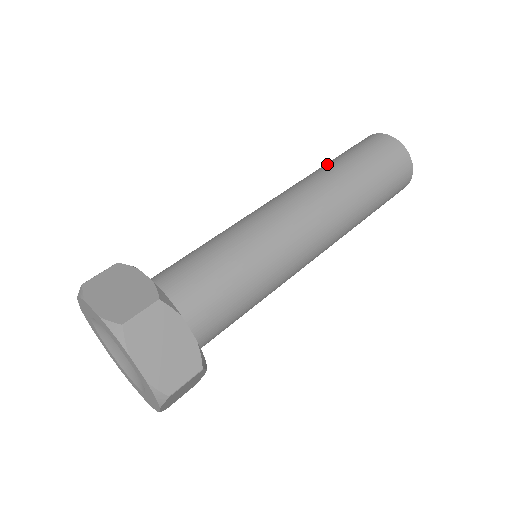
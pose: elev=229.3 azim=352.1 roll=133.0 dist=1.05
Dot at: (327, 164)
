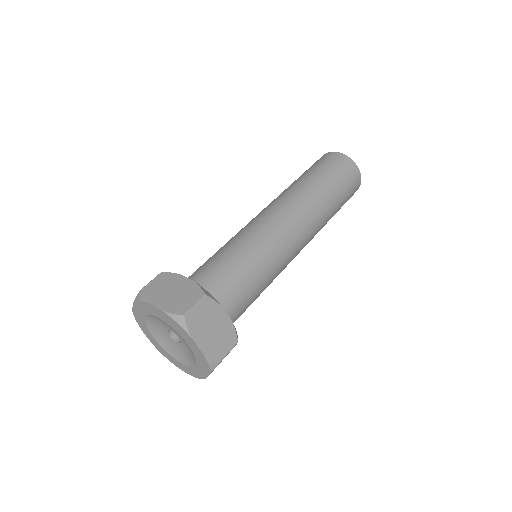
Dot at: (322, 188)
